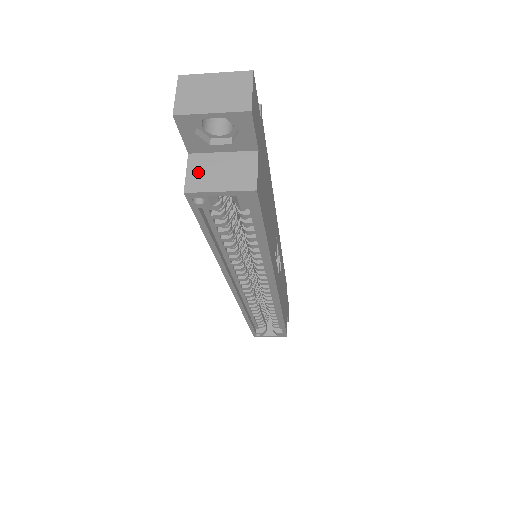
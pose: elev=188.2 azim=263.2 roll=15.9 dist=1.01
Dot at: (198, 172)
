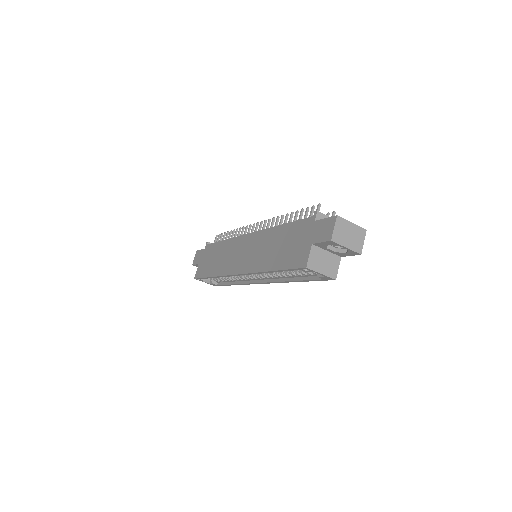
Dot at: (315, 258)
